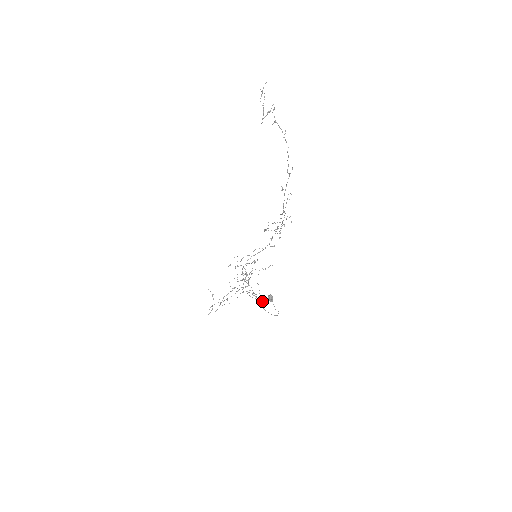
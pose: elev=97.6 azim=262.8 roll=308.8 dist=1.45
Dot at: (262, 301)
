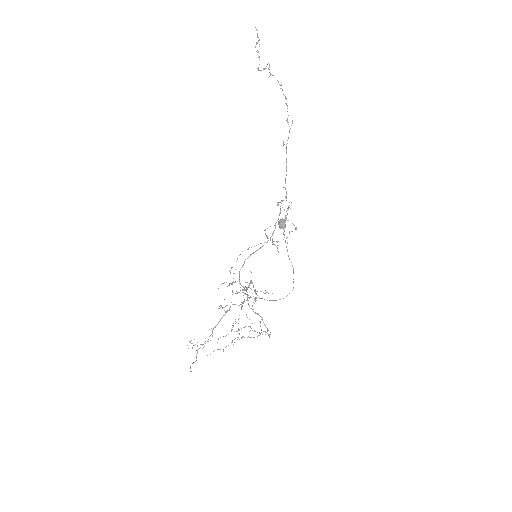
Dot at: (267, 328)
